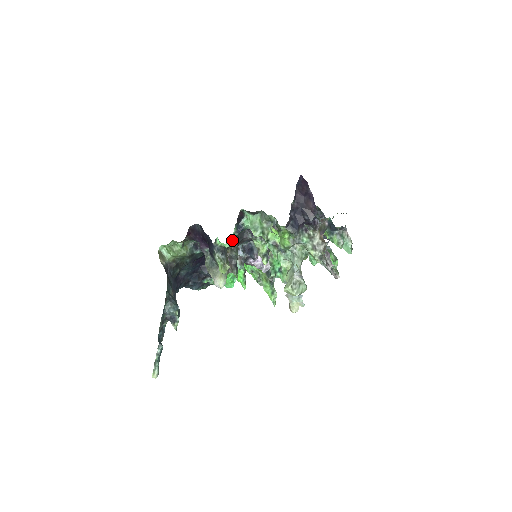
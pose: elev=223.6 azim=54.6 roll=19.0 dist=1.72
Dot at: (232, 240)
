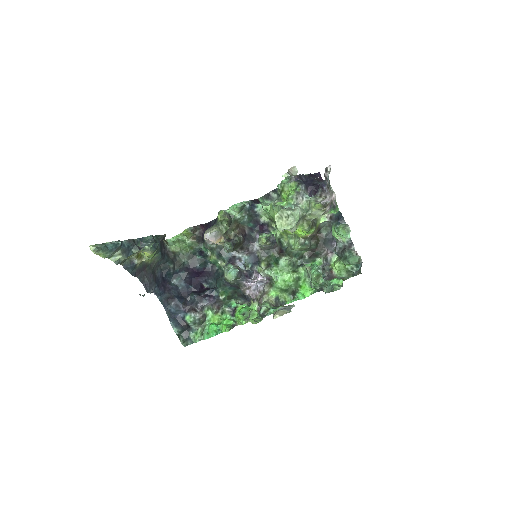
Dot at: (241, 204)
